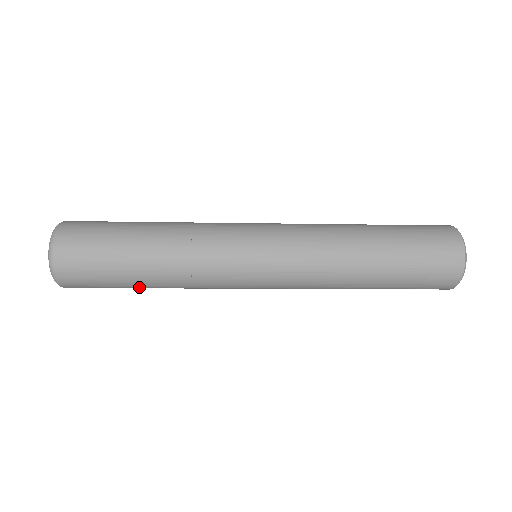
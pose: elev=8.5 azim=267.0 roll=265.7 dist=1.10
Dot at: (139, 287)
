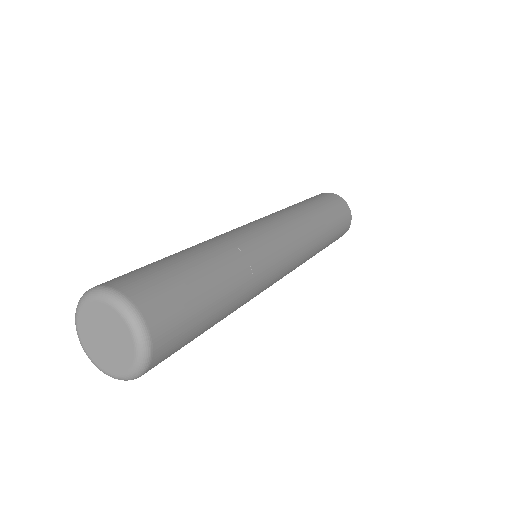
Dot at: occluded
